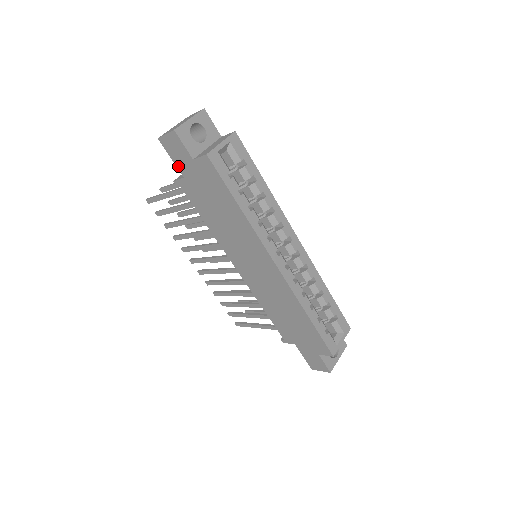
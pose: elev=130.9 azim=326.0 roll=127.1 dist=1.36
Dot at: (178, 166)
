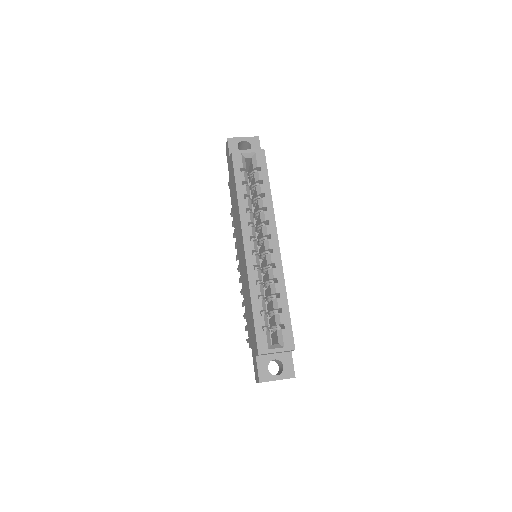
Dot at: (228, 168)
